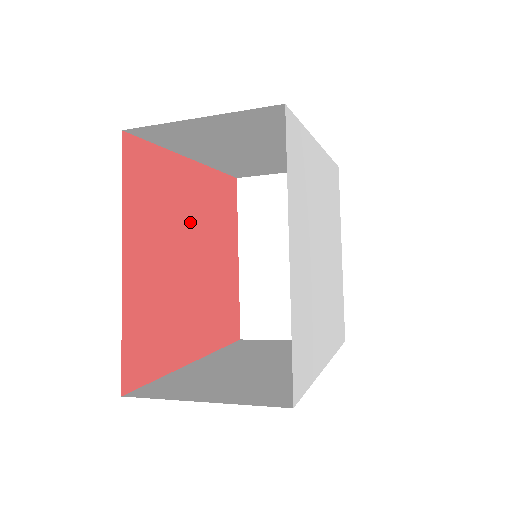
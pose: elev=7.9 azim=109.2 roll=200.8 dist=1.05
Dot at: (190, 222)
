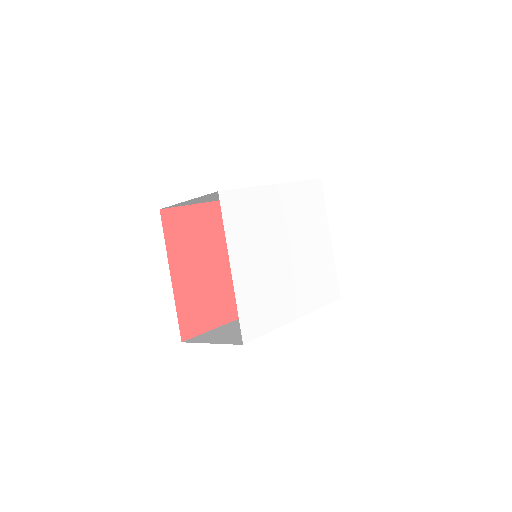
Dot at: (220, 239)
